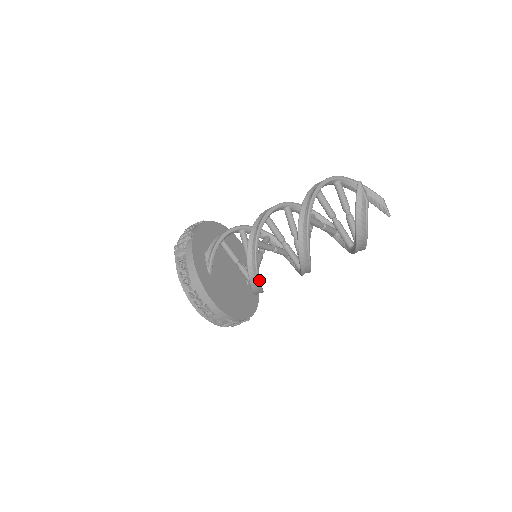
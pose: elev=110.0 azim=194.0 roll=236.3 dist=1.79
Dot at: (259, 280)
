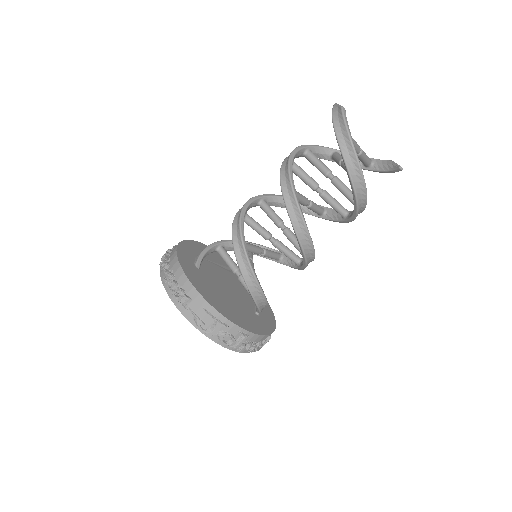
Dot at: (246, 252)
